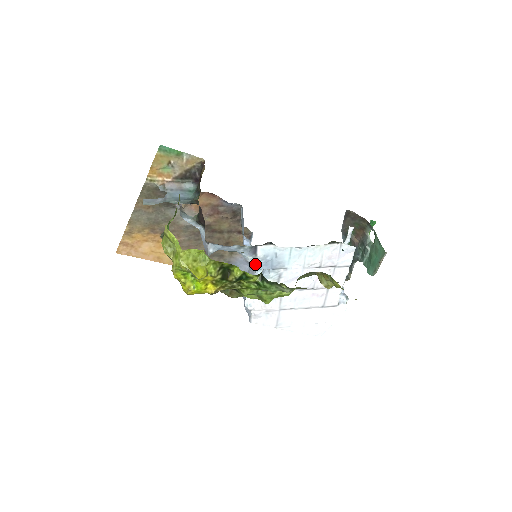
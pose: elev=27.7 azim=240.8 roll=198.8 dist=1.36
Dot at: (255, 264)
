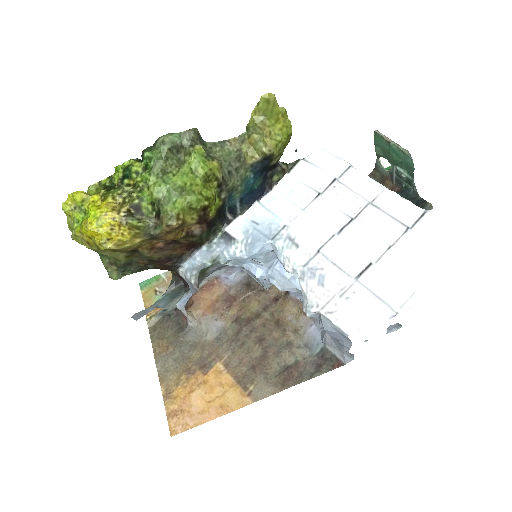
Dot at: (247, 250)
